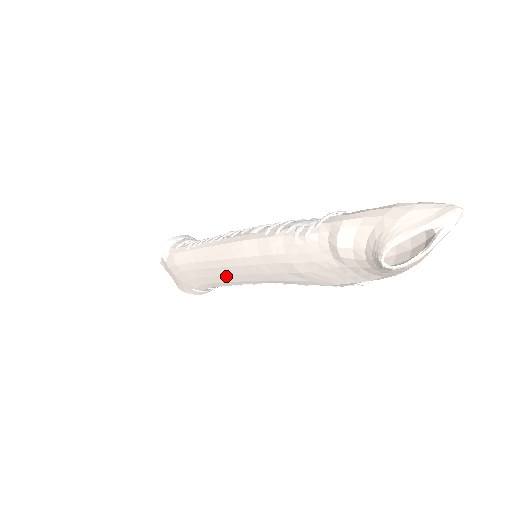
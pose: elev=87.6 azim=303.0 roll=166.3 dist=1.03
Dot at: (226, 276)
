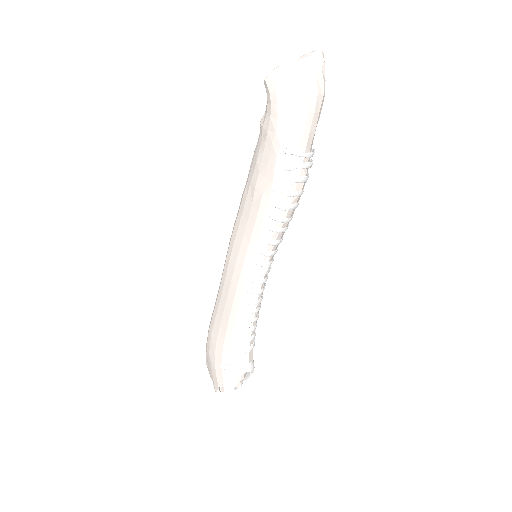
Dot at: (231, 284)
